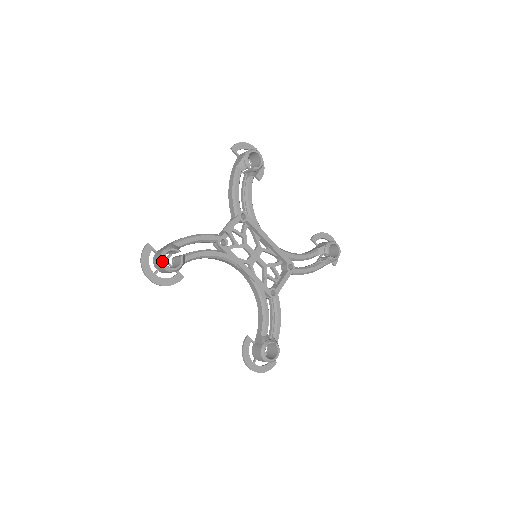
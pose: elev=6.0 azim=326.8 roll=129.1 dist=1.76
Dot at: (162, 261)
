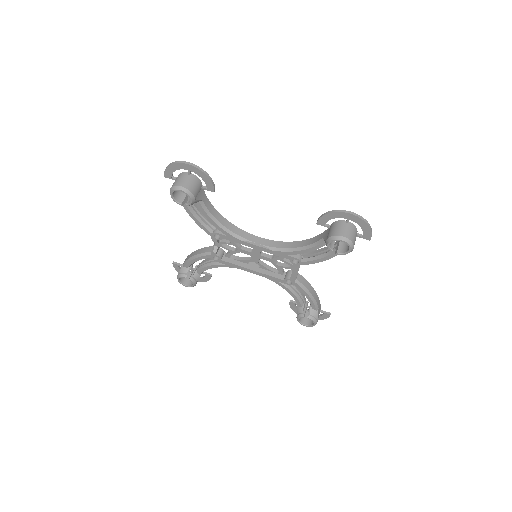
Dot at: (181, 283)
